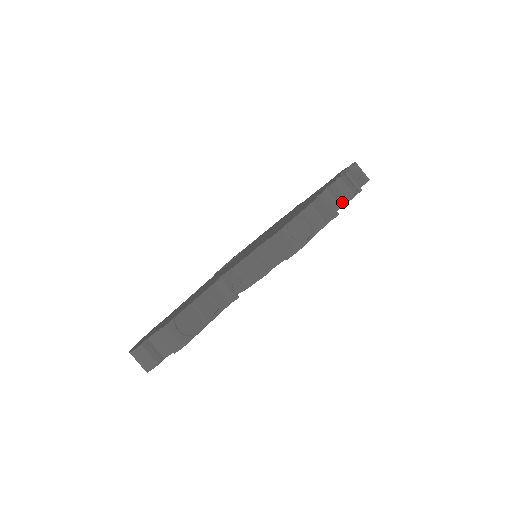
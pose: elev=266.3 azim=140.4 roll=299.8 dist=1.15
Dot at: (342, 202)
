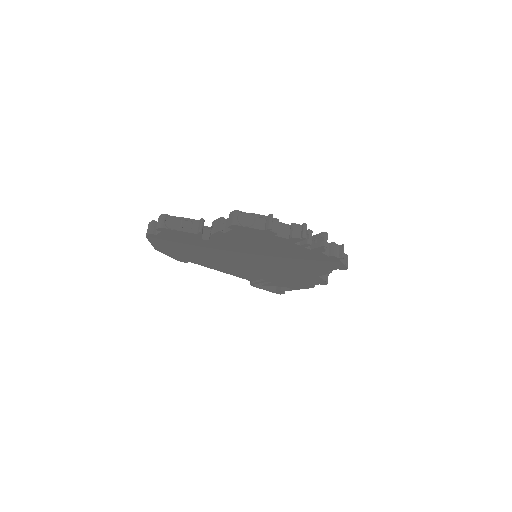
Dot at: (290, 235)
